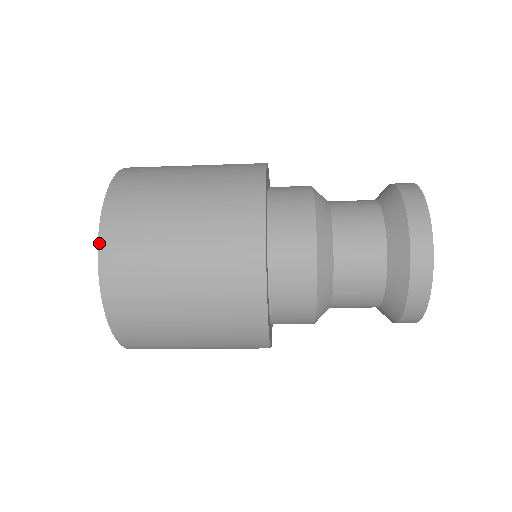
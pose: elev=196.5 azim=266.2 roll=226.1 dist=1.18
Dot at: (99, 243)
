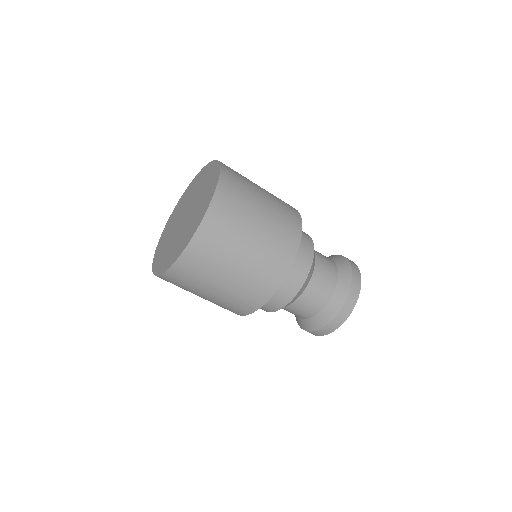
Dot at: (215, 193)
